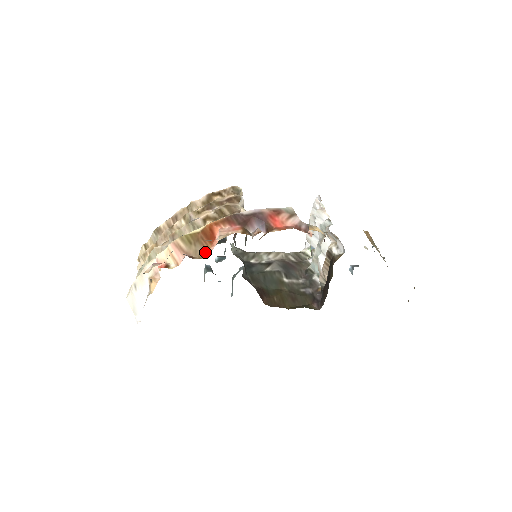
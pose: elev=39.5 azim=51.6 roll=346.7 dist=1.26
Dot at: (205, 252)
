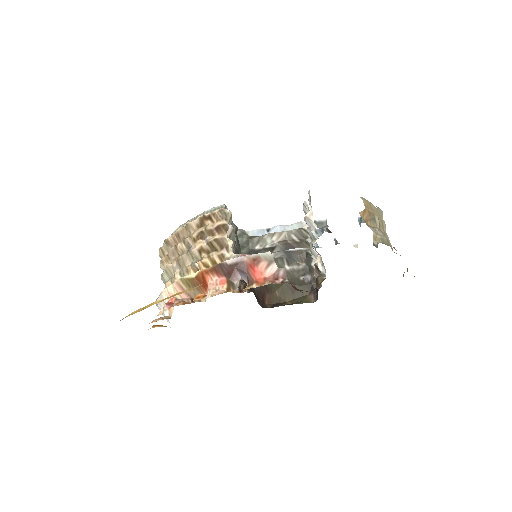
Dot at: occluded
